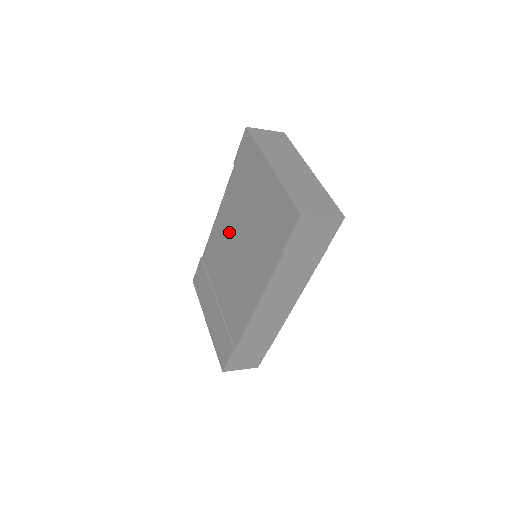
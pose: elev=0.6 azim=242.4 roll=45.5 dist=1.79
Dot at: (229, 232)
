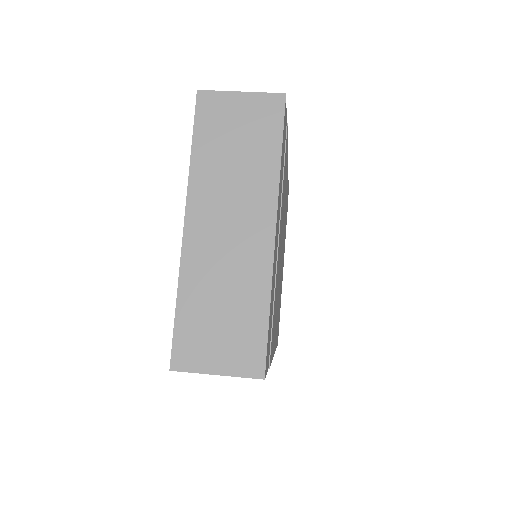
Dot at: occluded
